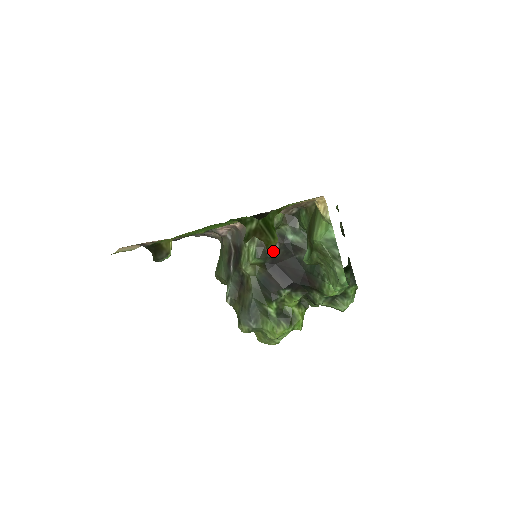
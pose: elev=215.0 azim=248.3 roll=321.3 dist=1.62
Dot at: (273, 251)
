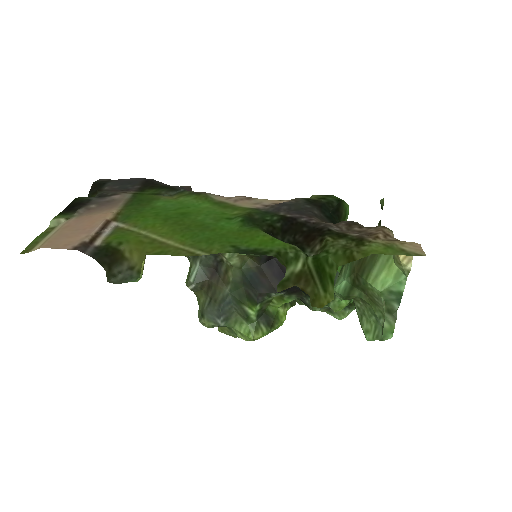
Dot at: occluded
